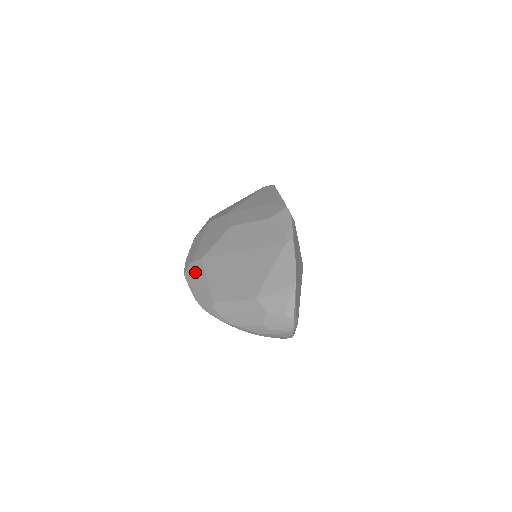
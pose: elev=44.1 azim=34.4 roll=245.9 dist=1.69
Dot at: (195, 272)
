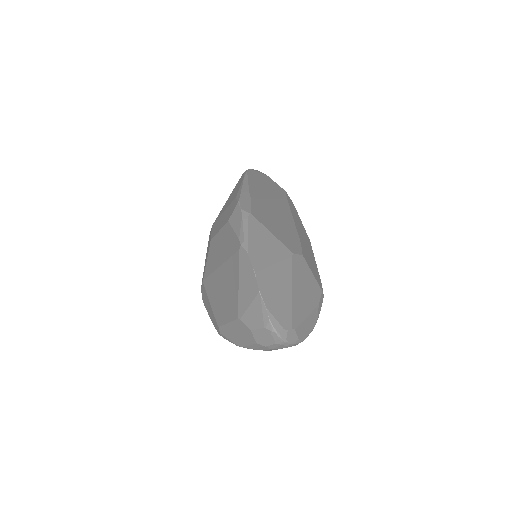
Dot at: (204, 297)
